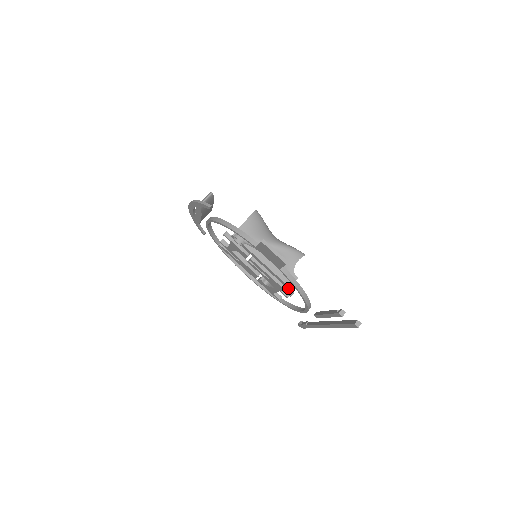
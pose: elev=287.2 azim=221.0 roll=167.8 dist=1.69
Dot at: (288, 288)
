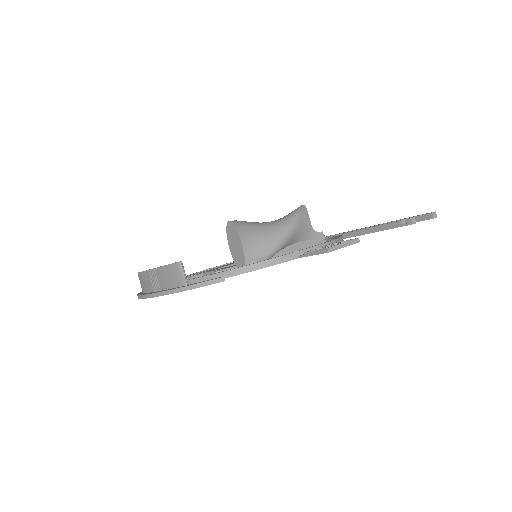
Dot at: occluded
